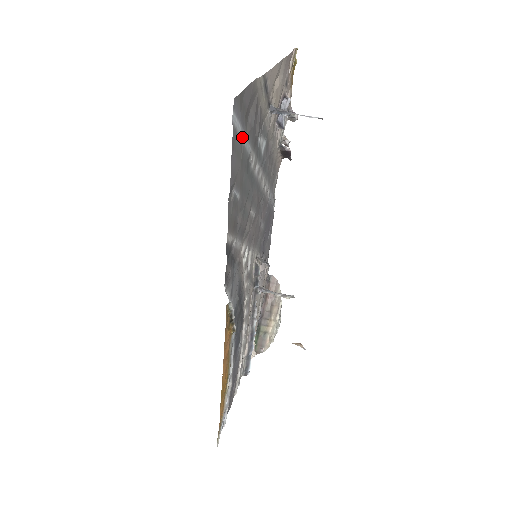
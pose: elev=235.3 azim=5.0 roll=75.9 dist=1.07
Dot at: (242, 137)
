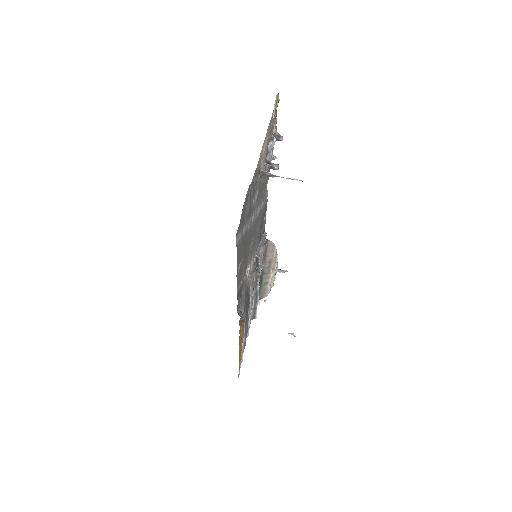
Dot at: (242, 232)
